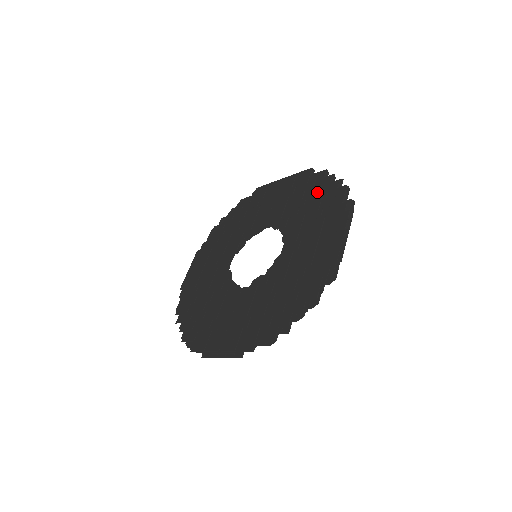
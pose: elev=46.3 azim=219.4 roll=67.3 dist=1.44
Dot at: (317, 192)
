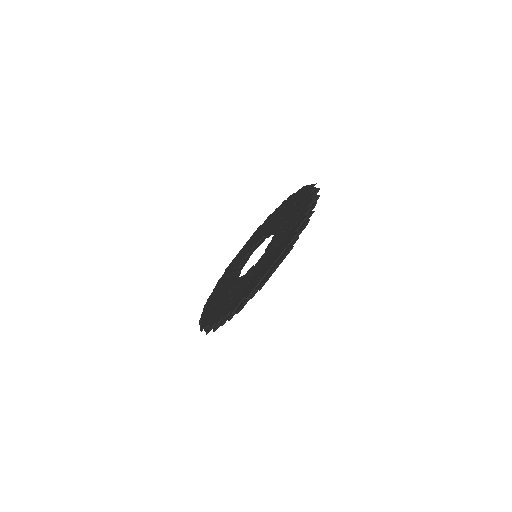
Dot at: (273, 215)
